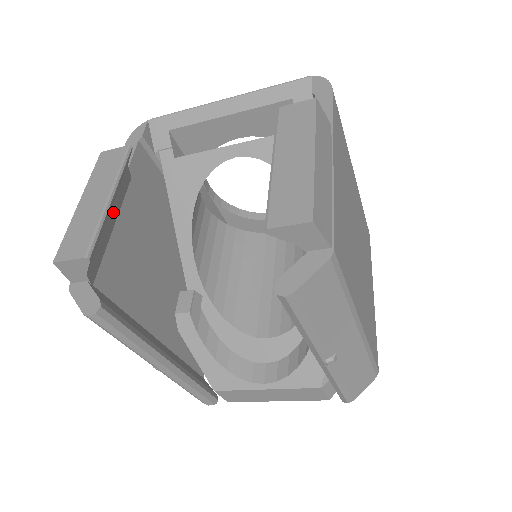
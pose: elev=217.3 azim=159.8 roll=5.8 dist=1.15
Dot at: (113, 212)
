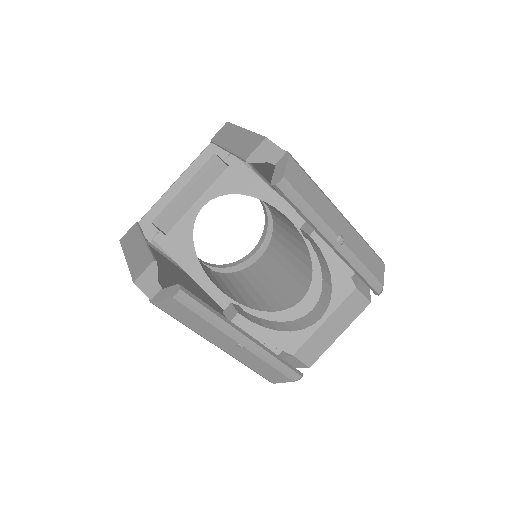
Dot at: occluded
